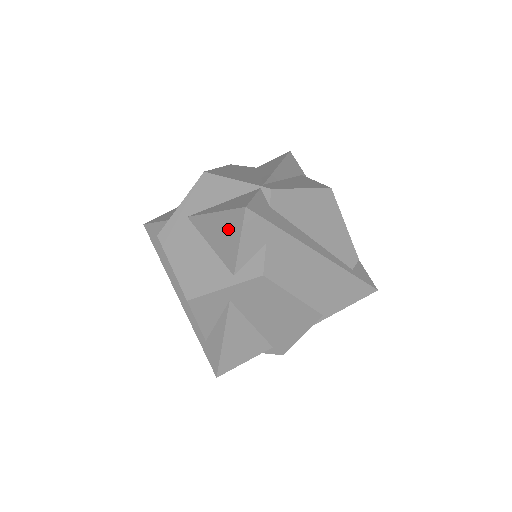
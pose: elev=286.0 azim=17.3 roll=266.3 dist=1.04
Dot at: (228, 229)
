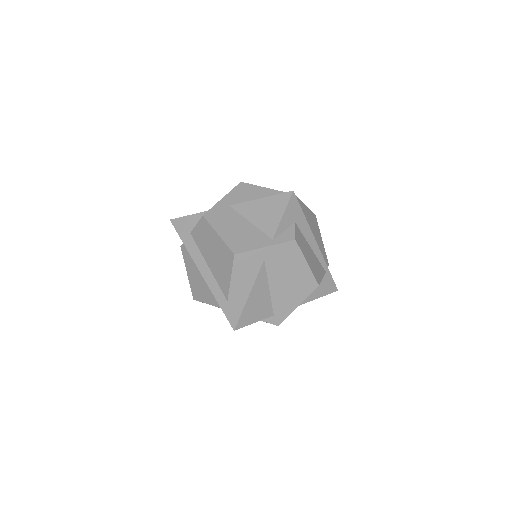
Dot at: (273, 207)
